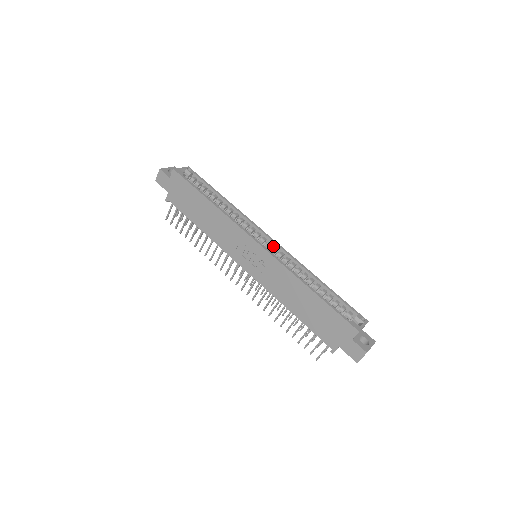
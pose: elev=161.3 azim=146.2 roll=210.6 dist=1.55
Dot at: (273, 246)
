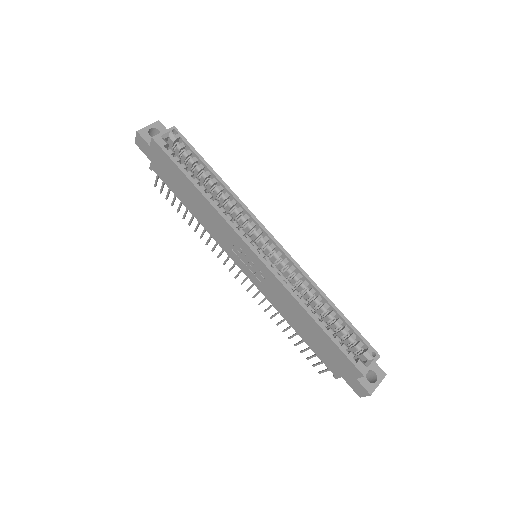
Dot at: (276, 249)
